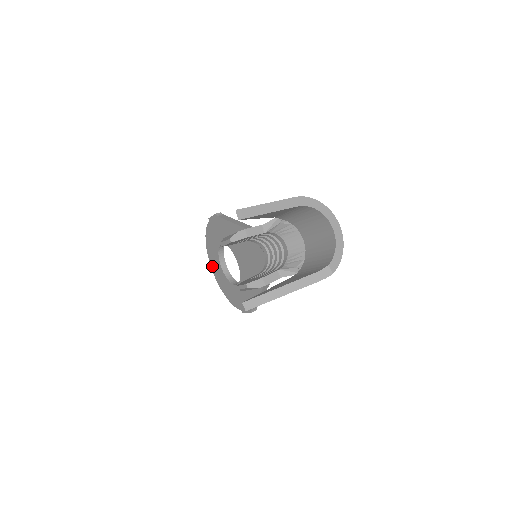
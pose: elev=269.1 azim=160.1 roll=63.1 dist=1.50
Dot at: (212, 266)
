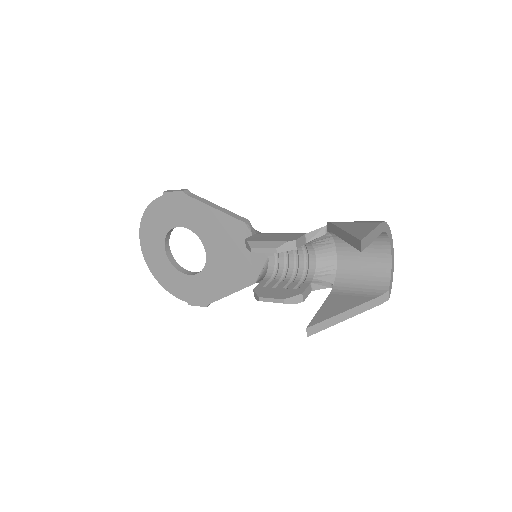
Dot at: (144, 245)
